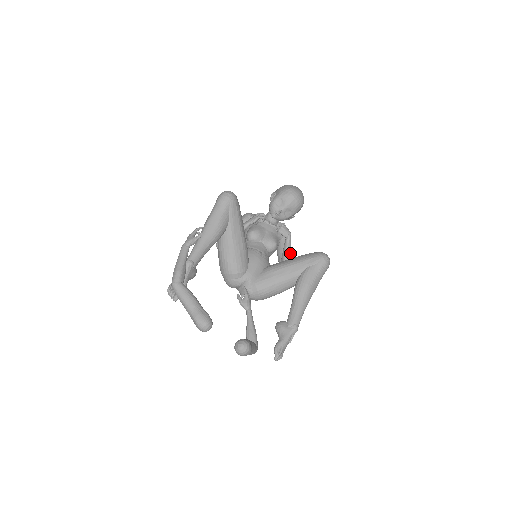
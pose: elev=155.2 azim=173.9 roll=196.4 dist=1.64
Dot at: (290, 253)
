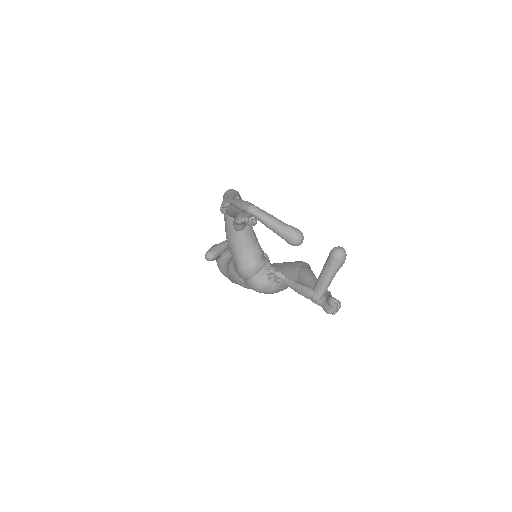
Dot at: occluded
